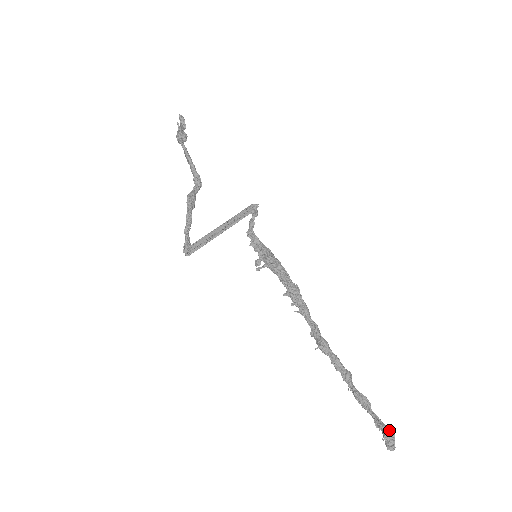
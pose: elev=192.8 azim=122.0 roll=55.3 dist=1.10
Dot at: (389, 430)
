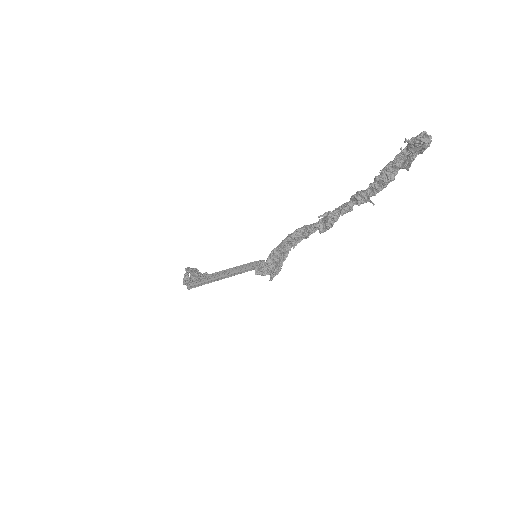
Dot at: (412, 141)
